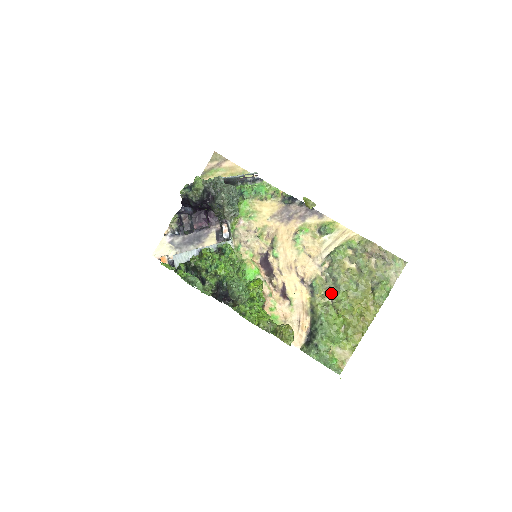
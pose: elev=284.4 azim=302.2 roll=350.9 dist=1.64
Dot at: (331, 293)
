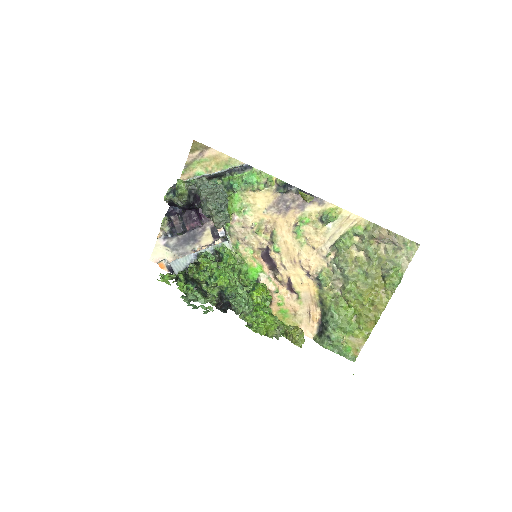
Dot at: (339, 284)
